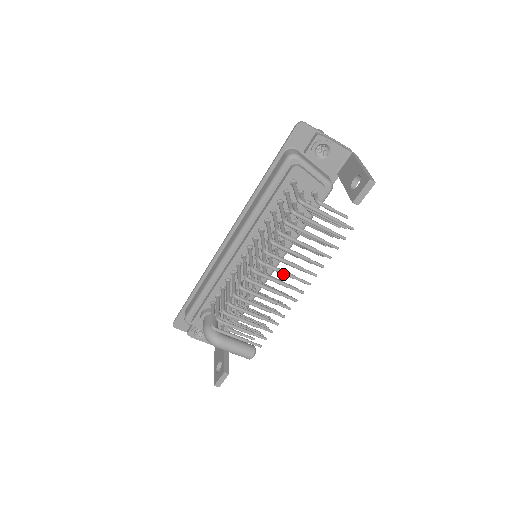
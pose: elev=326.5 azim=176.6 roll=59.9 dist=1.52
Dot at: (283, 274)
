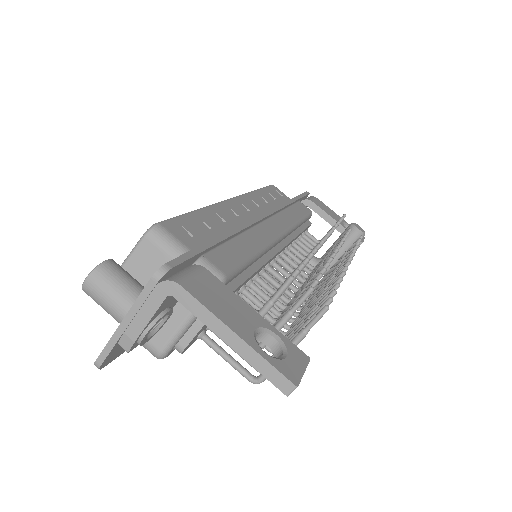
Dot at: occluded
